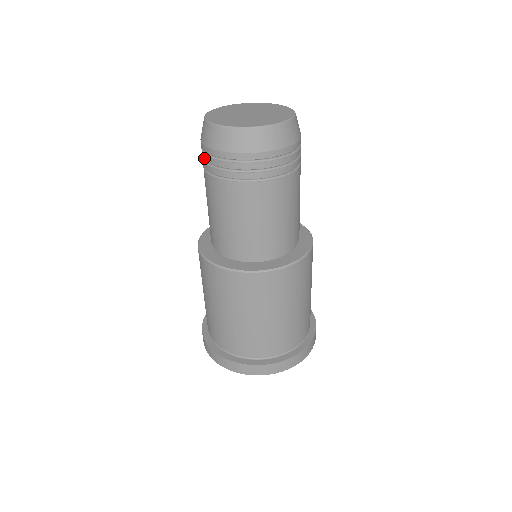
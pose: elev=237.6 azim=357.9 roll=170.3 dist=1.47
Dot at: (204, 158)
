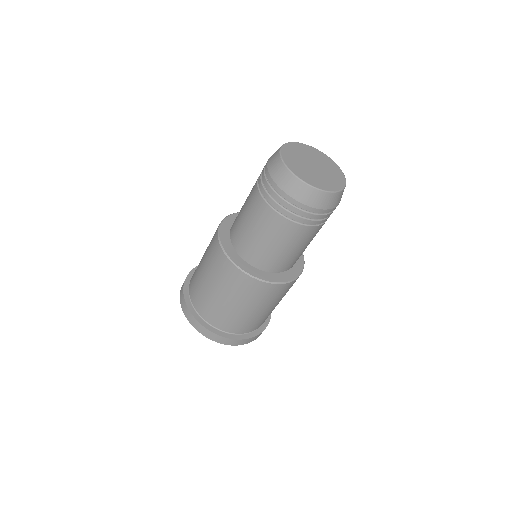
Dot at: (264, 183)
